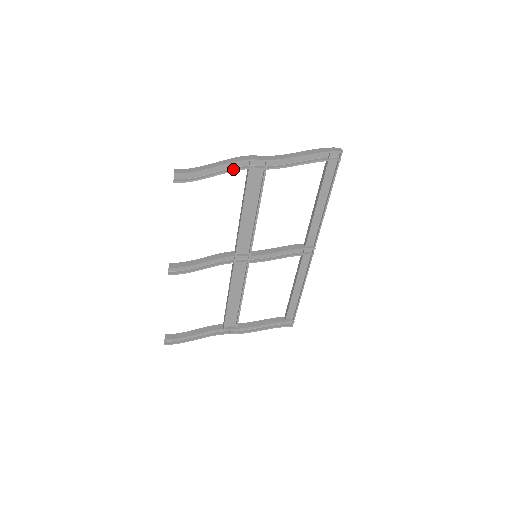
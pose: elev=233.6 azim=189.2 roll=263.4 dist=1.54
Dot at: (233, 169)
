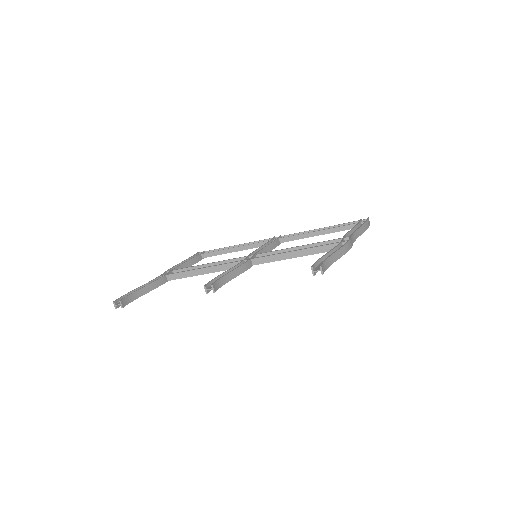
Dot at: occluded
